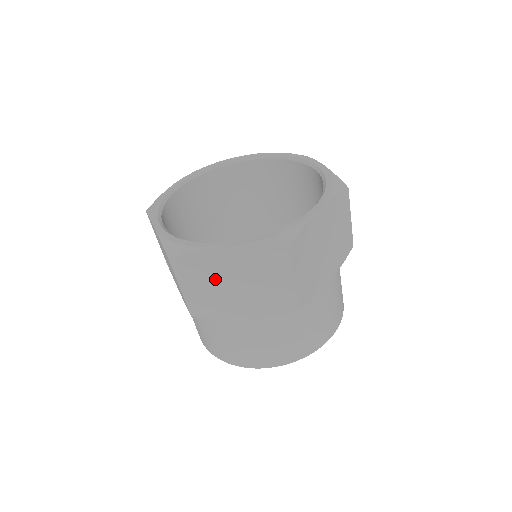
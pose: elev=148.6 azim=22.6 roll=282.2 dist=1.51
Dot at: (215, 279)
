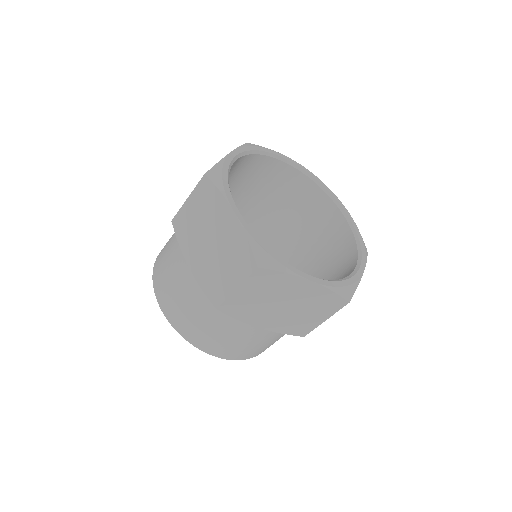
Dot at: (274, 295)
